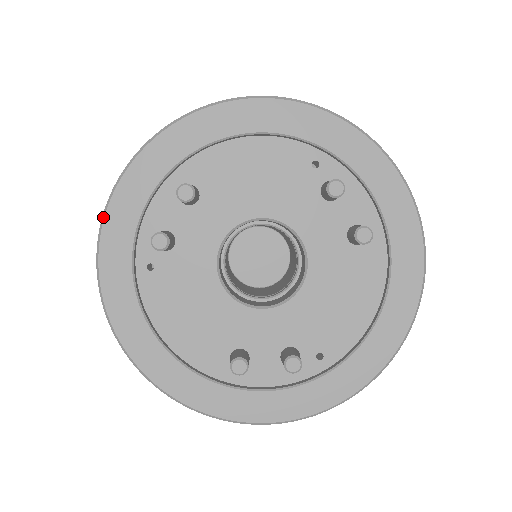
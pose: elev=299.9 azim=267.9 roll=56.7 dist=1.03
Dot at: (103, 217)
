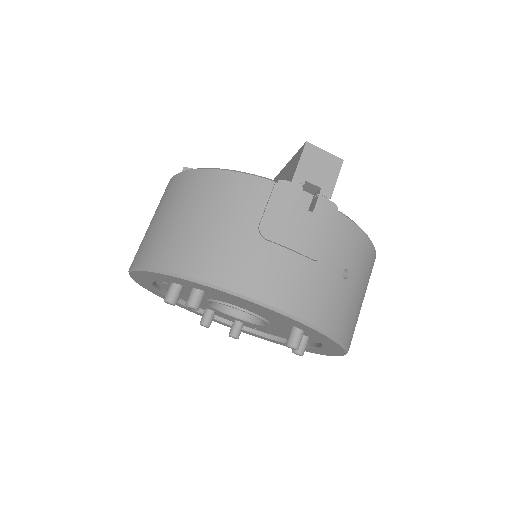
Dot at: (135, 270)
